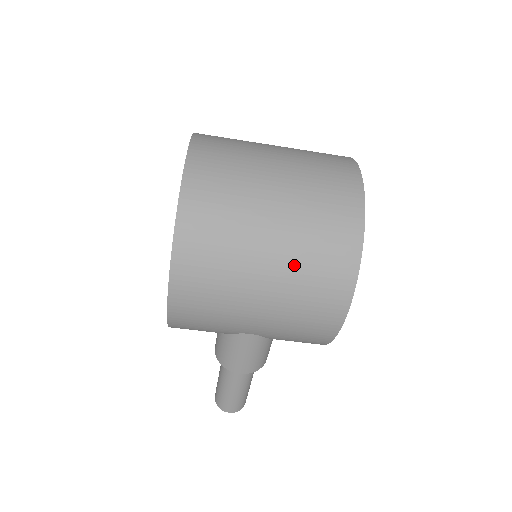
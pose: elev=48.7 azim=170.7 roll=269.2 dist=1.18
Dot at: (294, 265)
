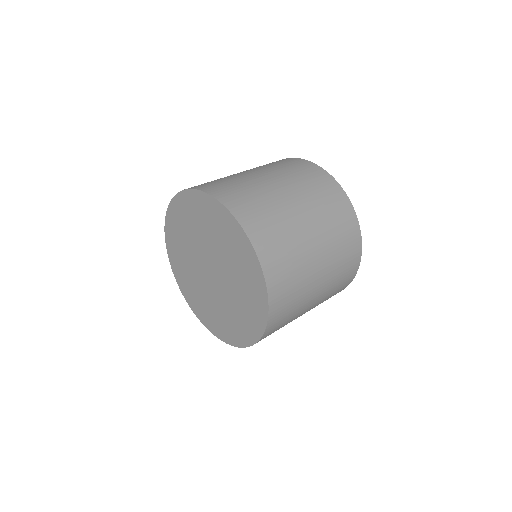
Dot at: (325, 297)
